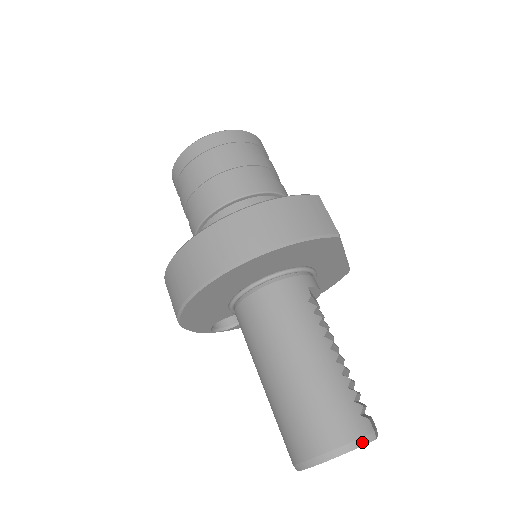
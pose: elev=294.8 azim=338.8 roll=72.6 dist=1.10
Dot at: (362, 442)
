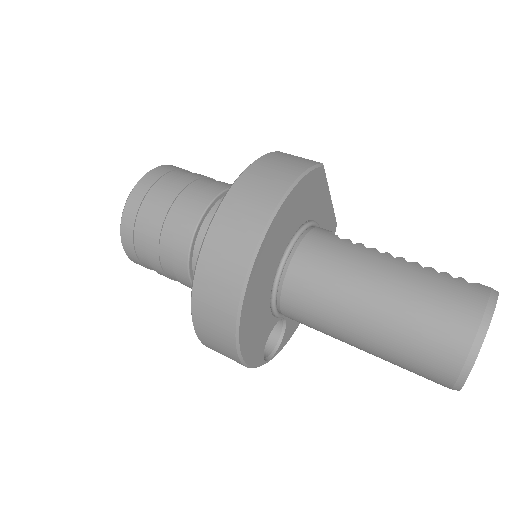
Dot at: (493, 299)
